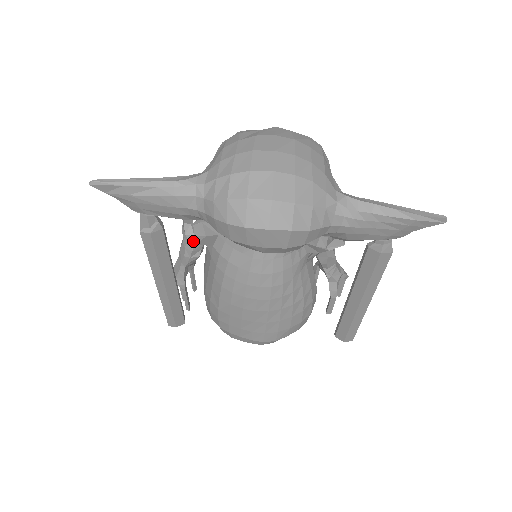
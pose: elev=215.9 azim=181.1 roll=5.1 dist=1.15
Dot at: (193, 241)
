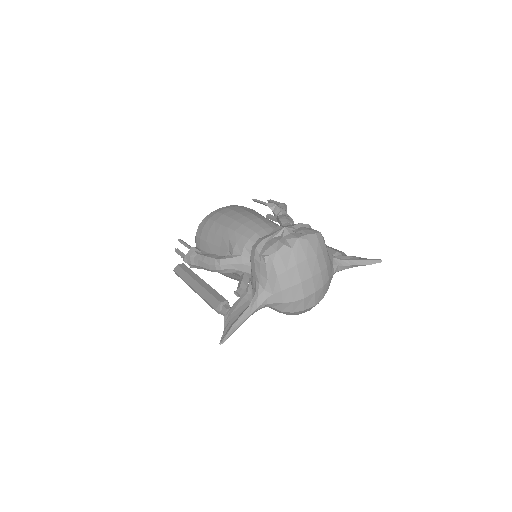
Dot at: occluded
